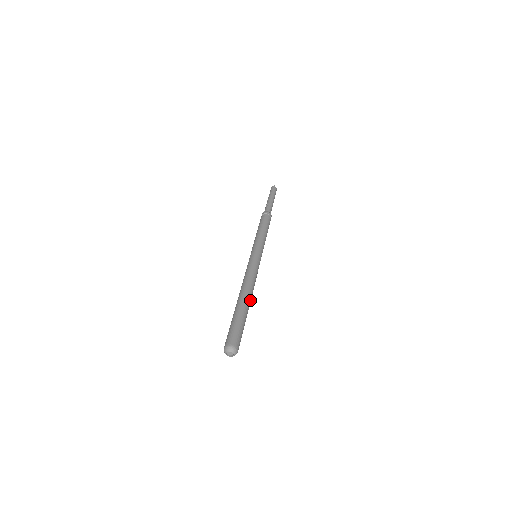
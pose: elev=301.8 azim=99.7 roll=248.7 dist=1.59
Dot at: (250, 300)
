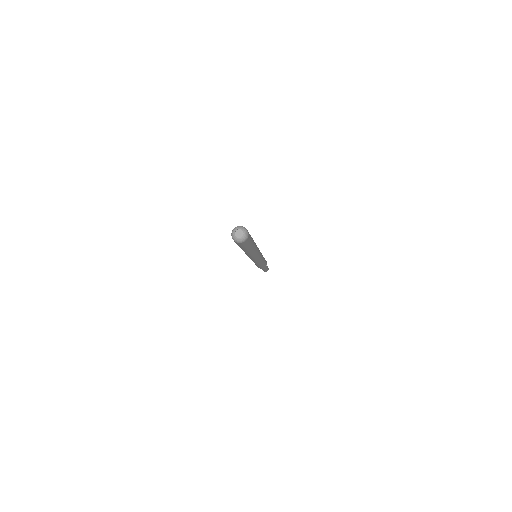
Dot at: (255, 246)
